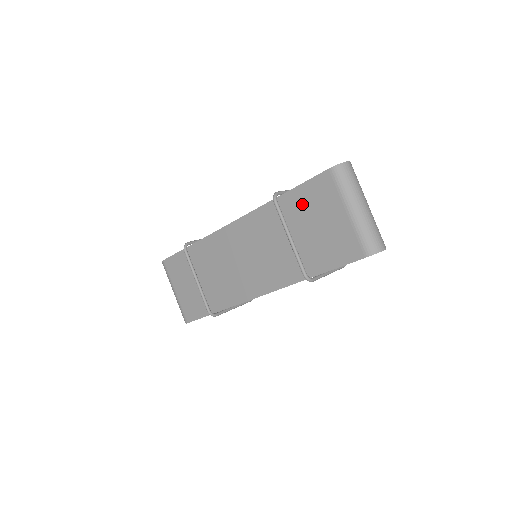
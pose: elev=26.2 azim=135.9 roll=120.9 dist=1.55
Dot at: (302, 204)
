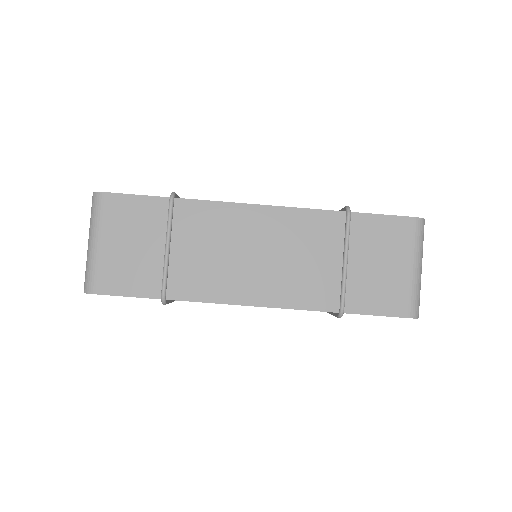
Dot at: (367, 234)
